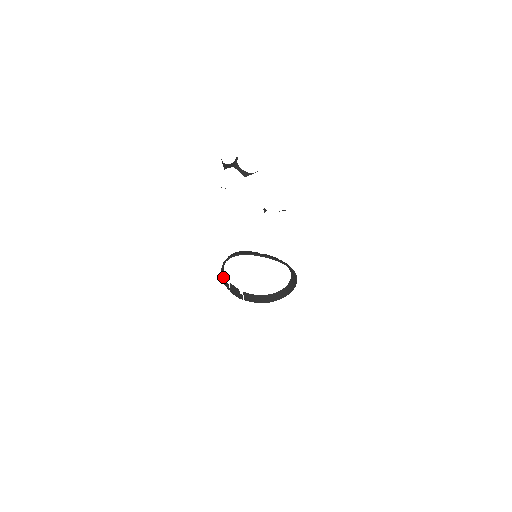
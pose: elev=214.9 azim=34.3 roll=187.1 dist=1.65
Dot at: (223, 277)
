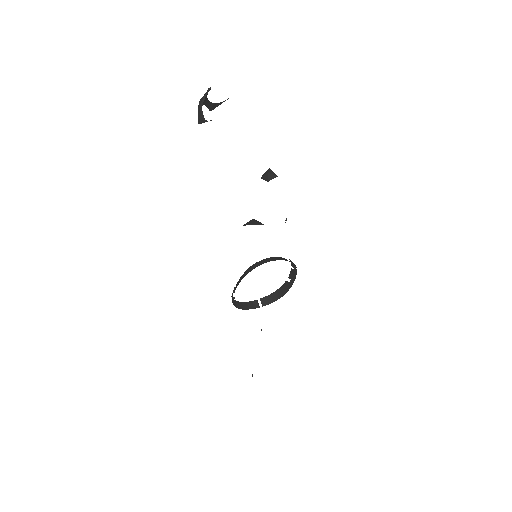
Dot at: (239, 306)
